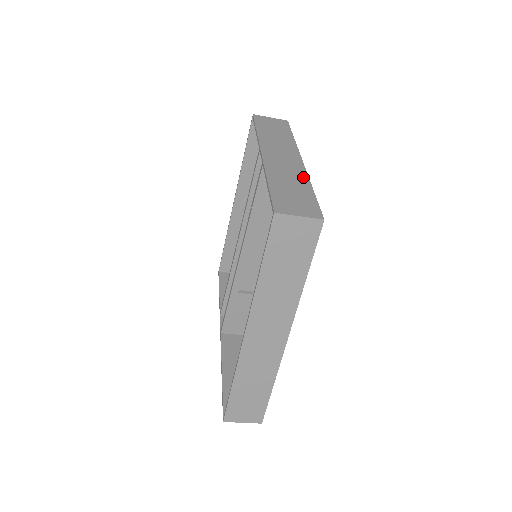
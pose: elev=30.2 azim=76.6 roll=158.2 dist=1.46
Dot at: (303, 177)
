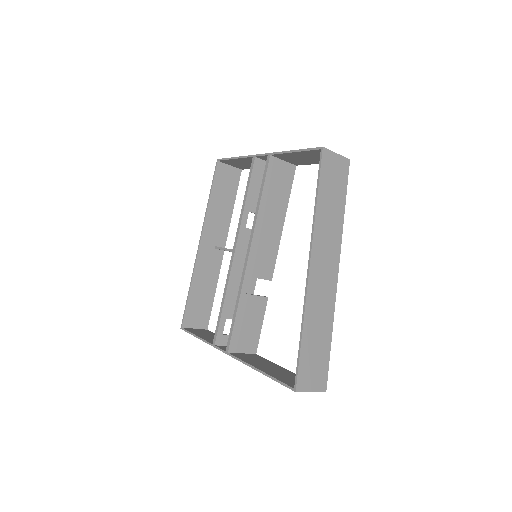
Dot at: occluded
